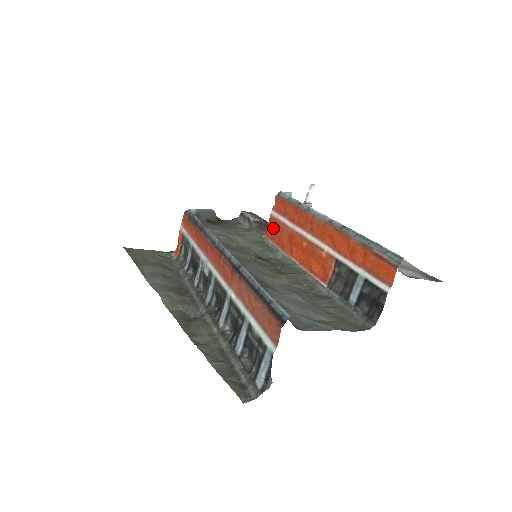
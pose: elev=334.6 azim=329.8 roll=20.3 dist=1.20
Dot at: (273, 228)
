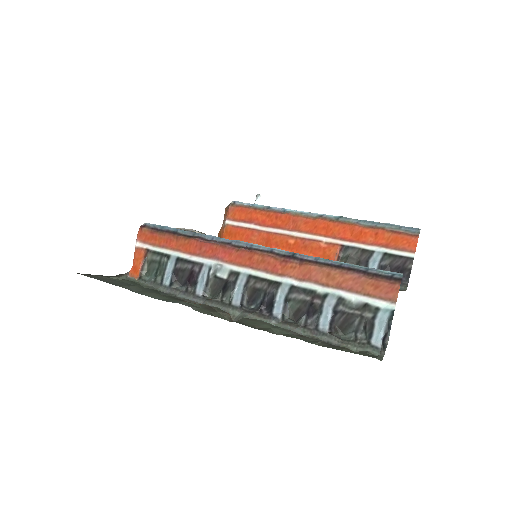
Dot at: (235, 236)
